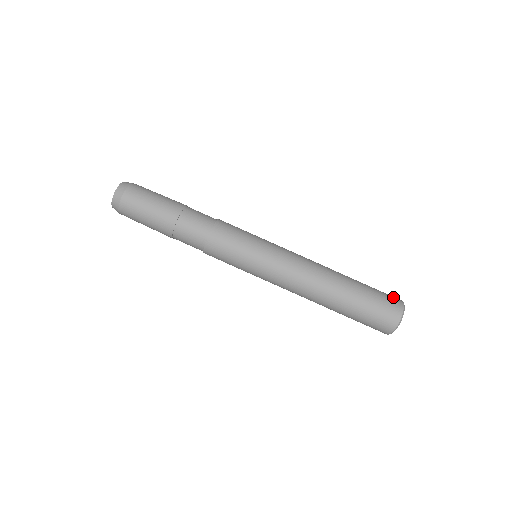
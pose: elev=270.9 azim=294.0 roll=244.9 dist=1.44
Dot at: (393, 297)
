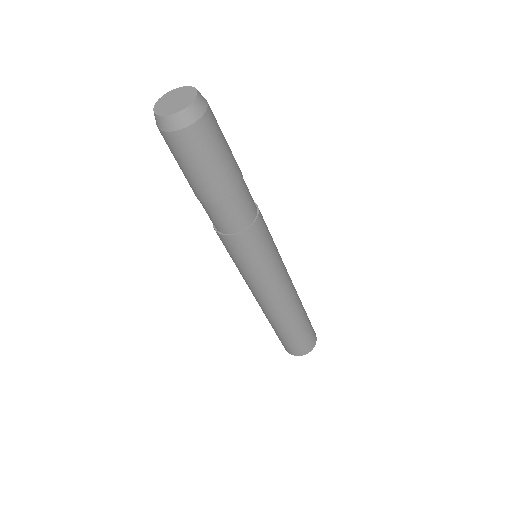
Dot at: (314, 331)
